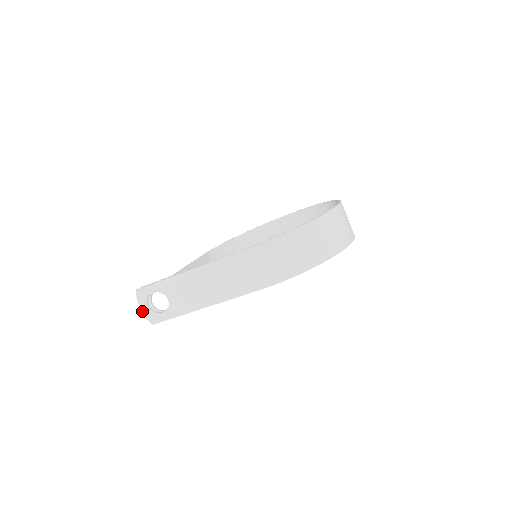
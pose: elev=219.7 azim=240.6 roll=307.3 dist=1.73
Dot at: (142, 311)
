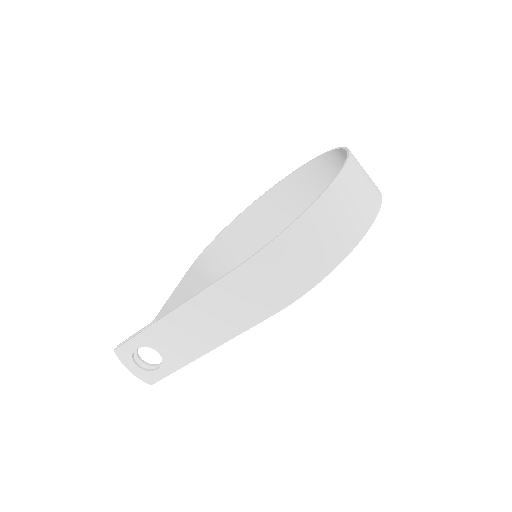
Dot at: (132, 373)
